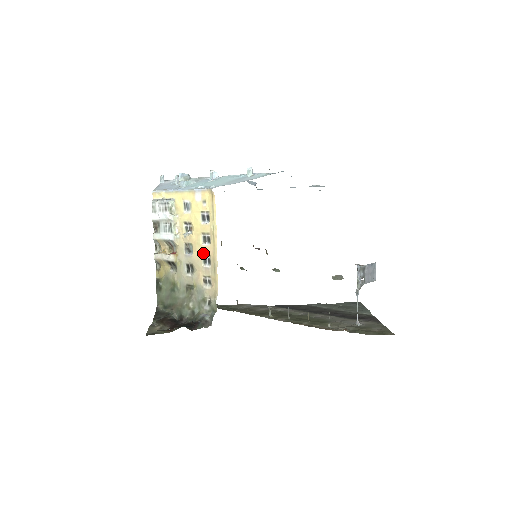
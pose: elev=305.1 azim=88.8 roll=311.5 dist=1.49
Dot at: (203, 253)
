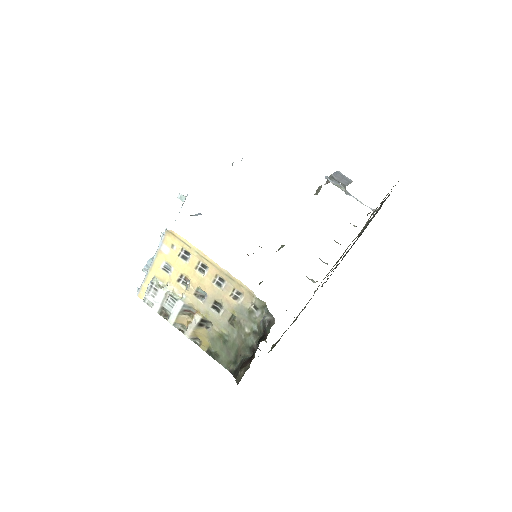
Dot at: (211, 281)
